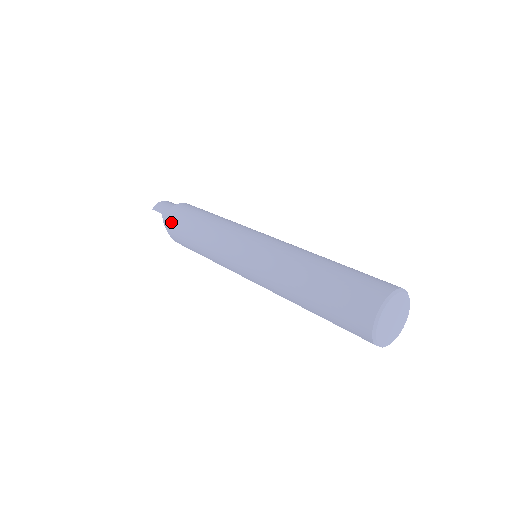
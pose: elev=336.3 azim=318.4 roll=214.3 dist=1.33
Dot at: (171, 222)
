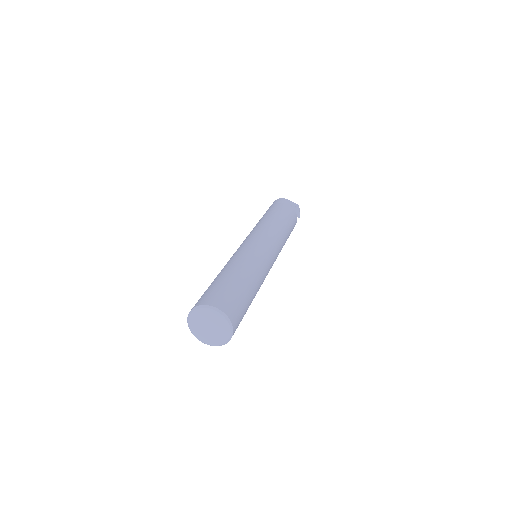
Dot at: occluded
